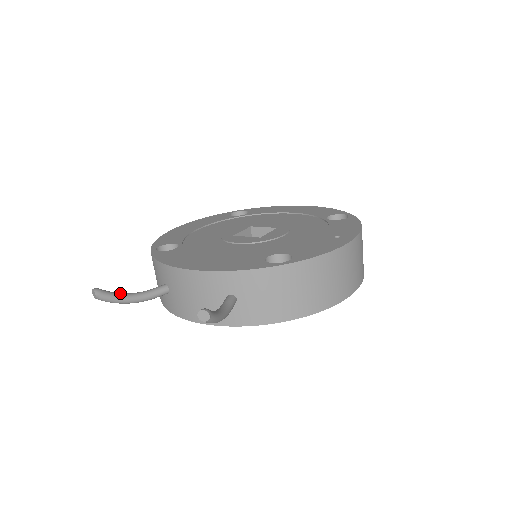
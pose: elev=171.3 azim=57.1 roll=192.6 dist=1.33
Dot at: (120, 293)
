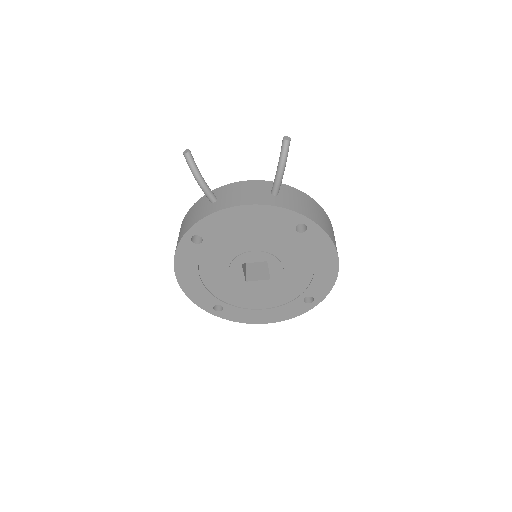
Dot at: occluded
